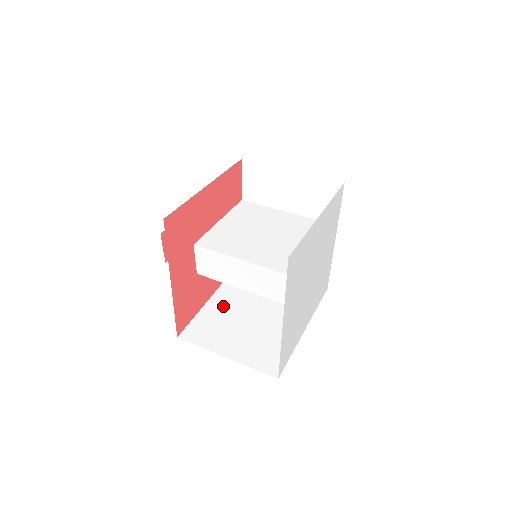
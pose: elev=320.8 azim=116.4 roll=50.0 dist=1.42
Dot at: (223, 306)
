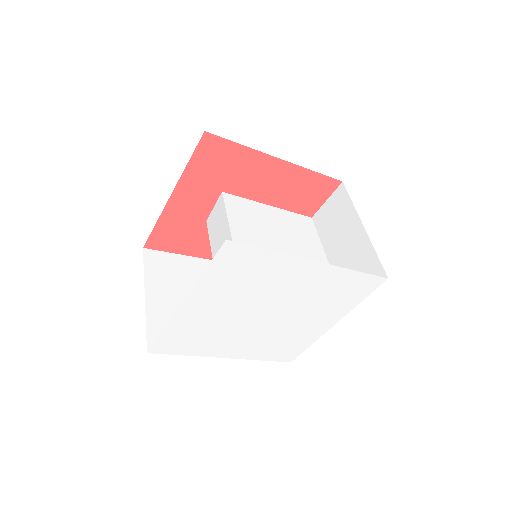
Dot at: occluded
